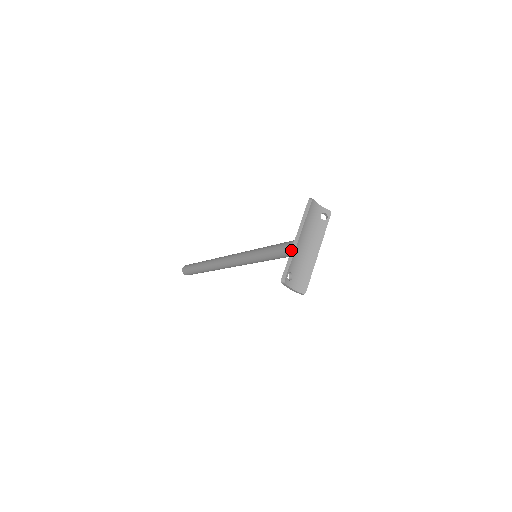
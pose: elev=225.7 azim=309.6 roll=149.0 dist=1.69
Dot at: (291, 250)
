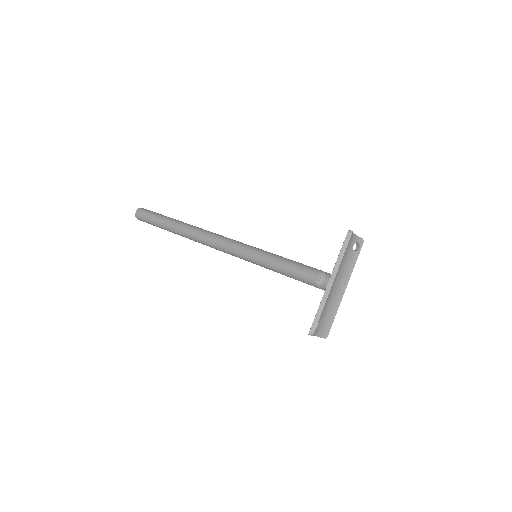
Dot at: (323, 297)
